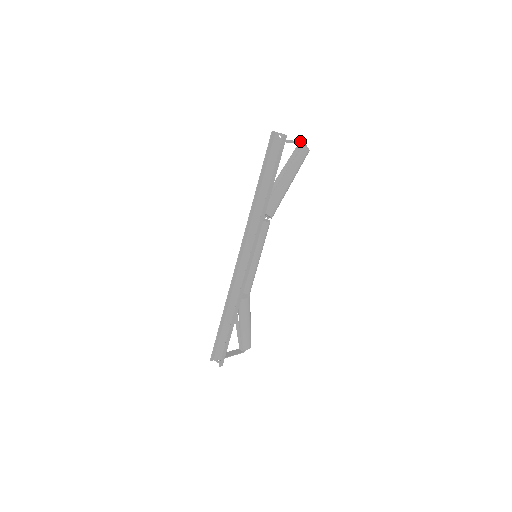
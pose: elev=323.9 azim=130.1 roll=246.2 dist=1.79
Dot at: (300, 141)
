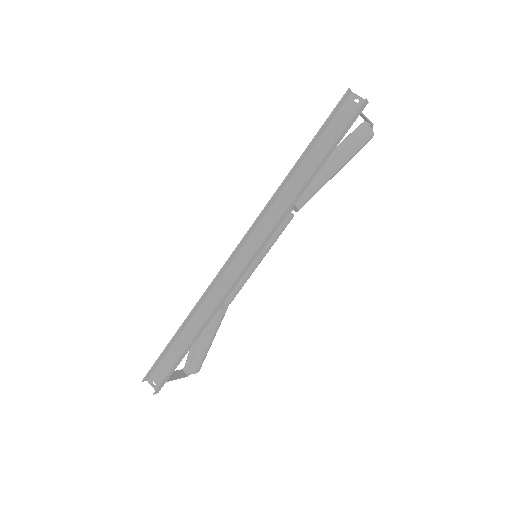
Dot at: occluded
